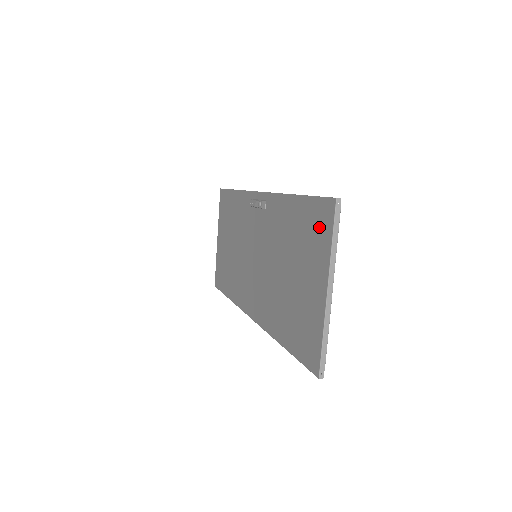
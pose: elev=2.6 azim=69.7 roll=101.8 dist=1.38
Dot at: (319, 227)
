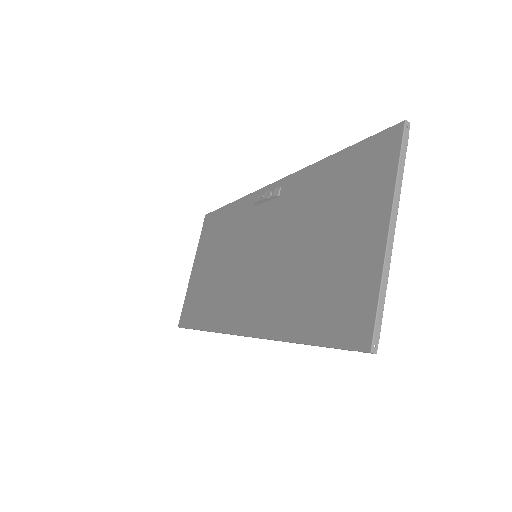
Dot at: (374, 165)
